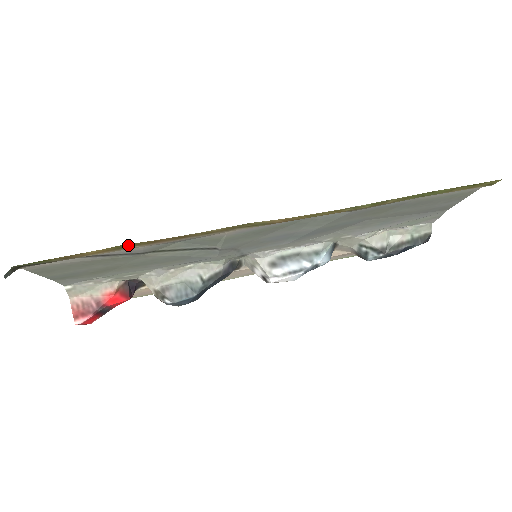
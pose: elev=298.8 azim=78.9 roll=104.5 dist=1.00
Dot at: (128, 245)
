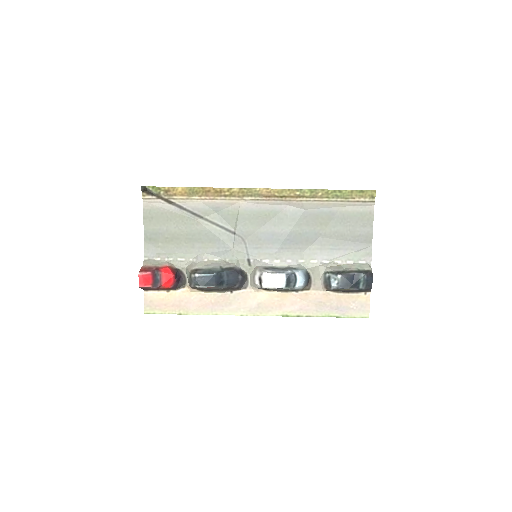
Dot at: (195, 191)
